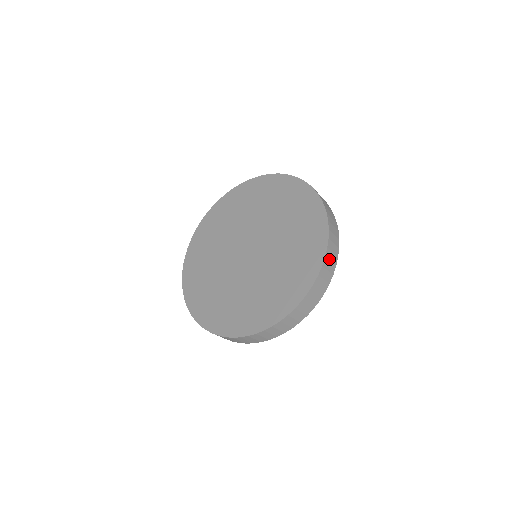
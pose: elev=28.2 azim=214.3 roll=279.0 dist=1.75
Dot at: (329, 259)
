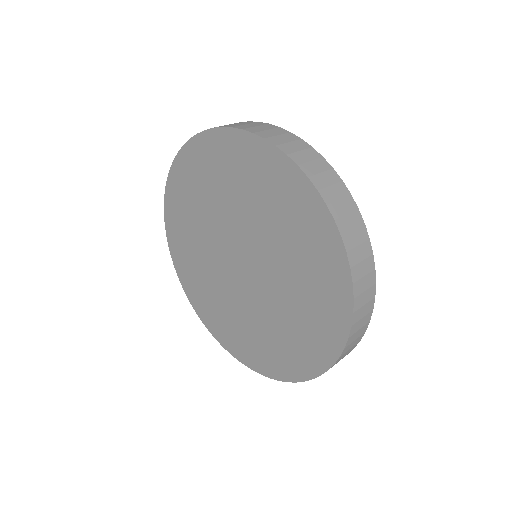
Dot at: occluded
